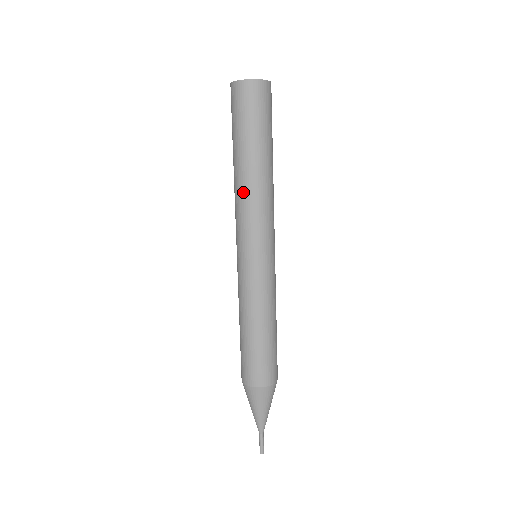
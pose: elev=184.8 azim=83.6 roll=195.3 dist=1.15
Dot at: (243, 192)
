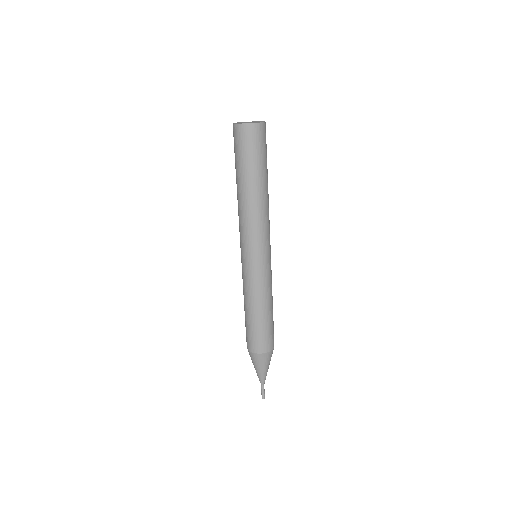
Dot at: (245, 210)
